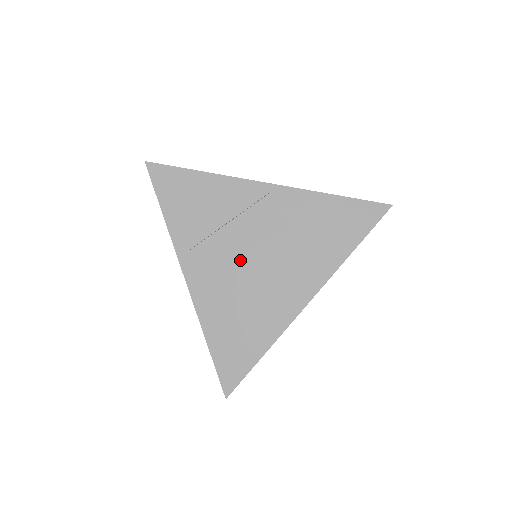
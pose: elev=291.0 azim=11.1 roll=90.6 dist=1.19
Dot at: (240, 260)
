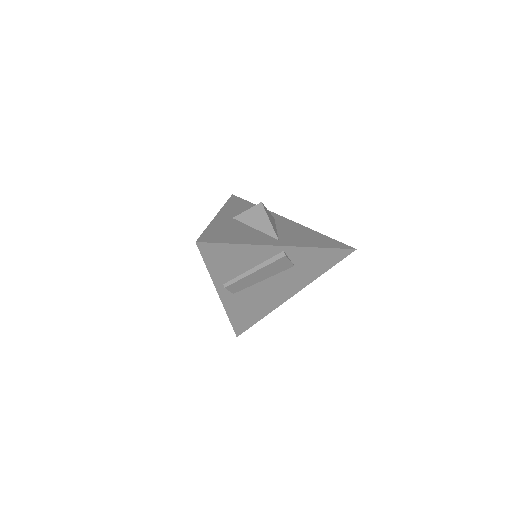
Dot at: (257, 284)
